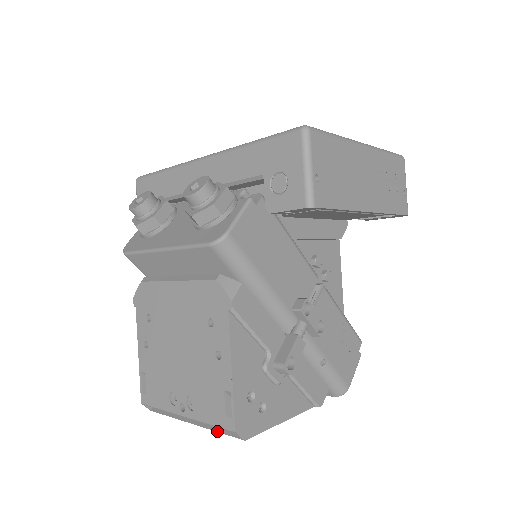
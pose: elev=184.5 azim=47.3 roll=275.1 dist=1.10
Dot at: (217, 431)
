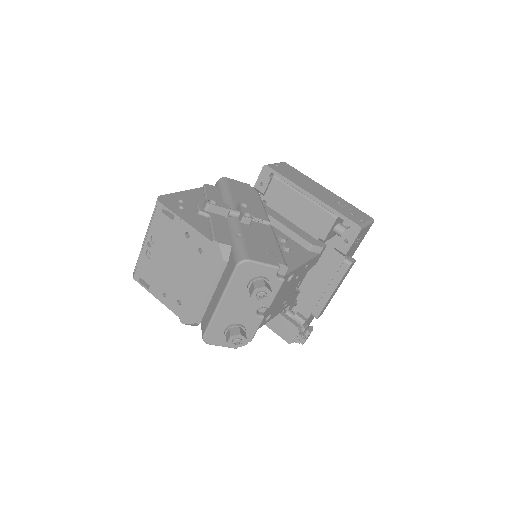
Dot at: (152, 220)
